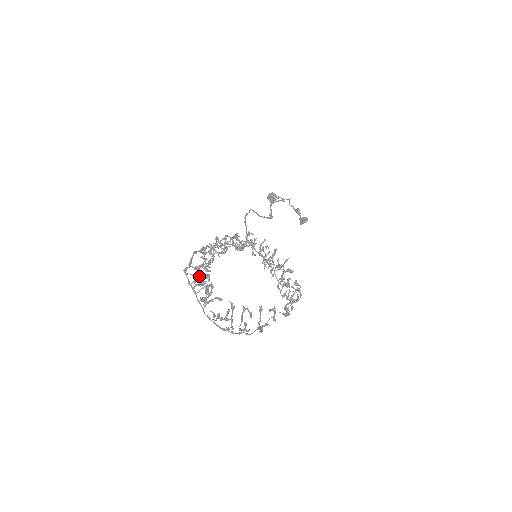
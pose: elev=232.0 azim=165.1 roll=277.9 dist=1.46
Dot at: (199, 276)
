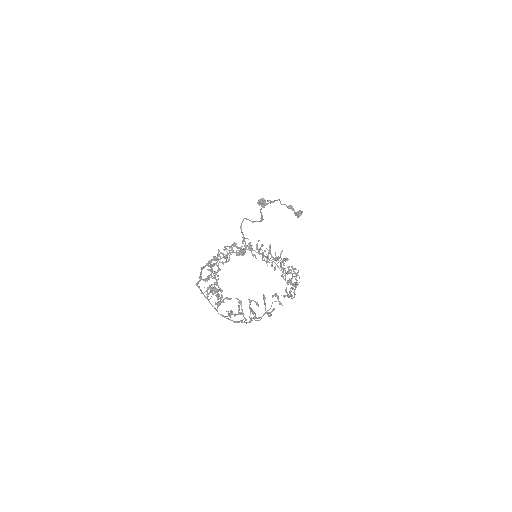
Dot at: occluded
